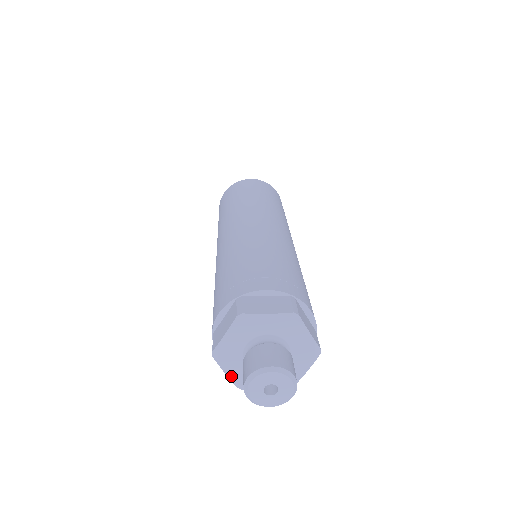
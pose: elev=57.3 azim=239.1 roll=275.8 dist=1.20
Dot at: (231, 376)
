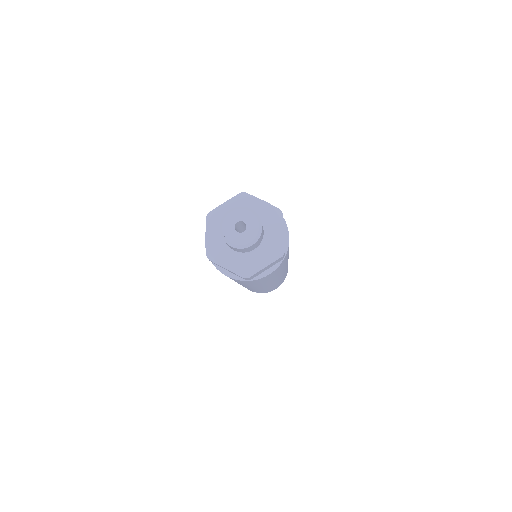
Dot at: (232, 269)
